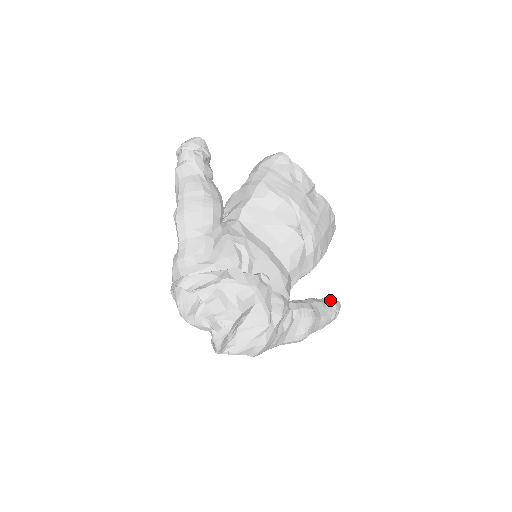
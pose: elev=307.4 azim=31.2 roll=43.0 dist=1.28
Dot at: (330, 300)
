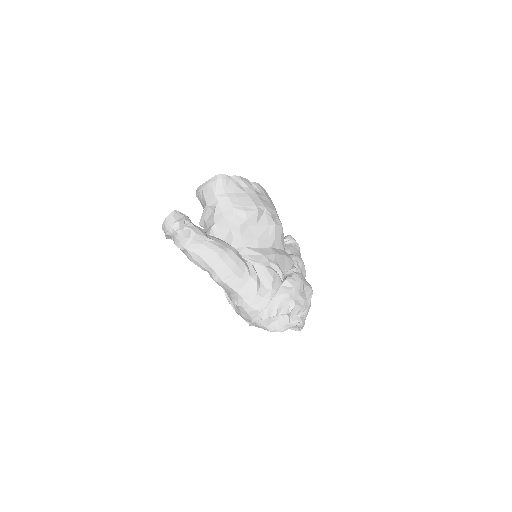
Dot at: (289, 239)
